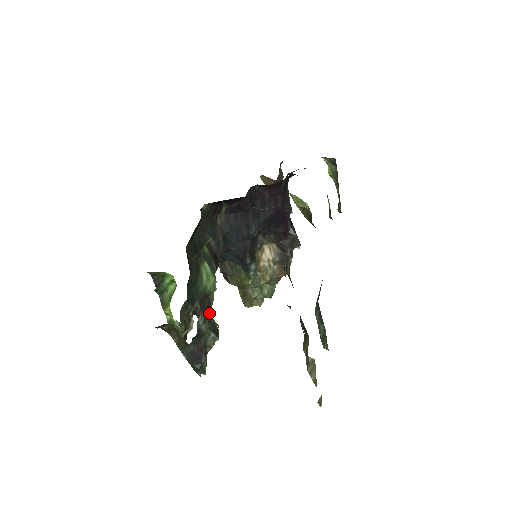
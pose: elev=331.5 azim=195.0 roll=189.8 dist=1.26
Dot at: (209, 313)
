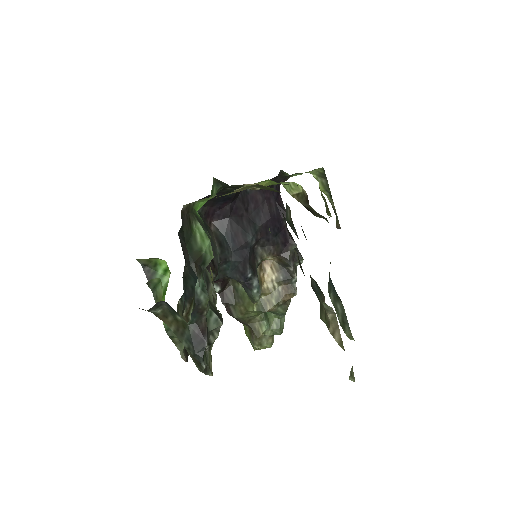
Dot at: (209, 294)
